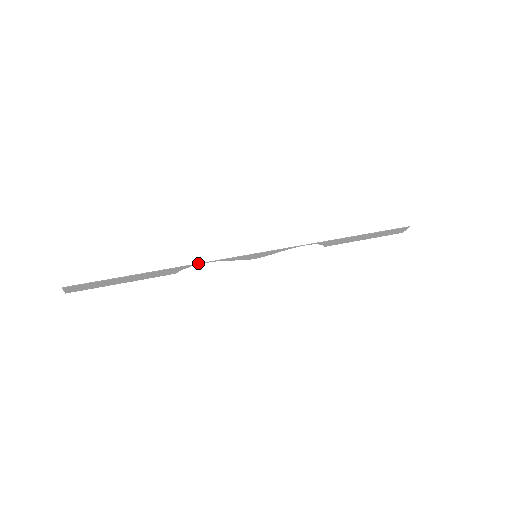
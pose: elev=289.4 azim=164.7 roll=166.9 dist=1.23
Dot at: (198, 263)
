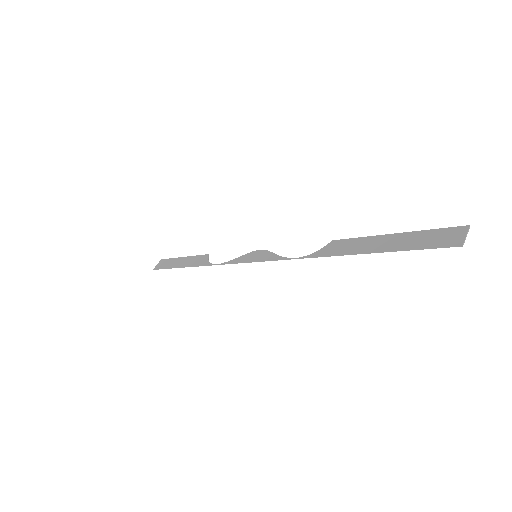
Dot at: occluded
